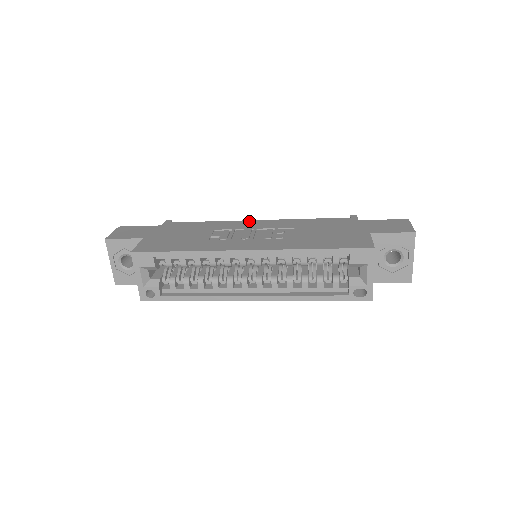
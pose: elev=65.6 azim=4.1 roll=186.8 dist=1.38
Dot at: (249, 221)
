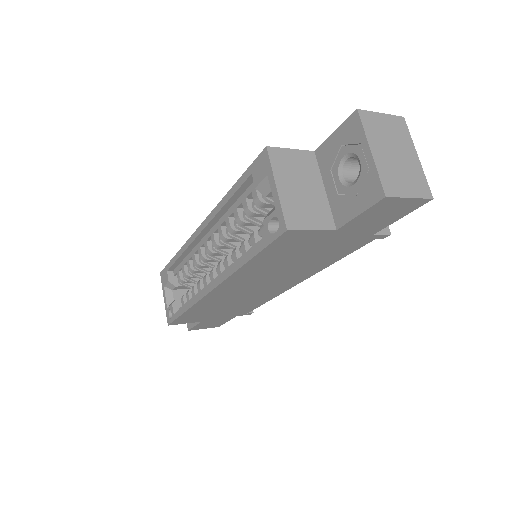
Dot at: occluded
